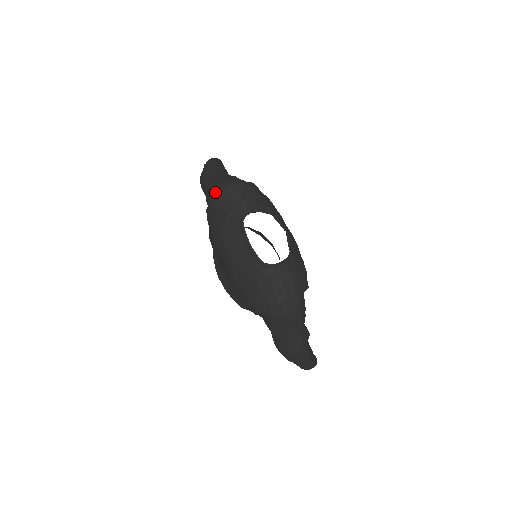
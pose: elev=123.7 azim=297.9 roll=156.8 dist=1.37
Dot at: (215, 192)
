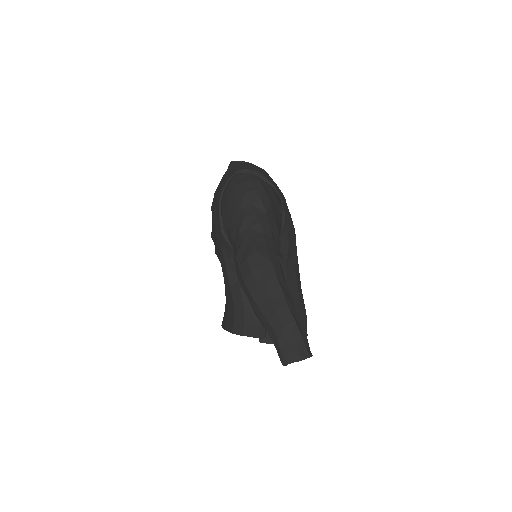
Dot at: occluded
